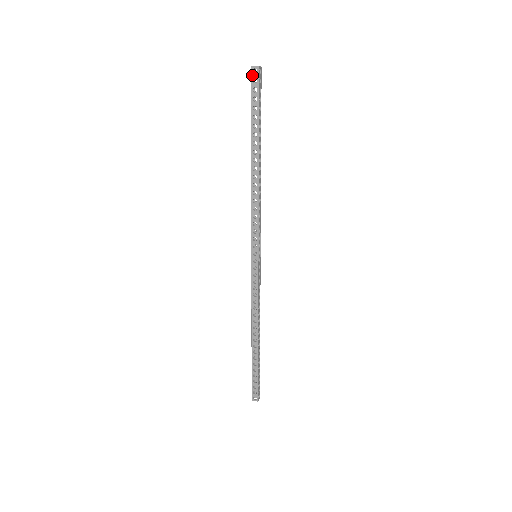
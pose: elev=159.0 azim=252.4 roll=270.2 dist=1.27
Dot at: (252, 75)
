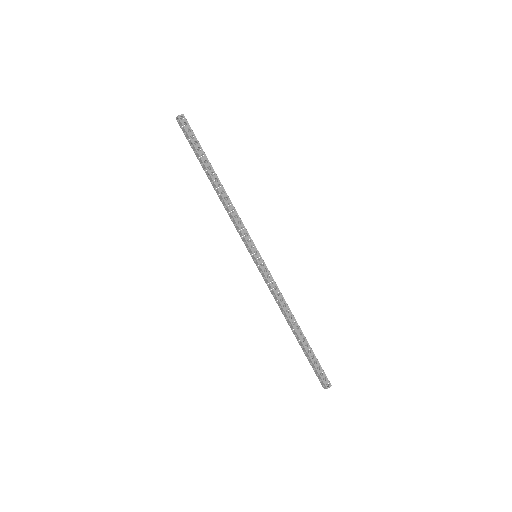
Dot at: (182, 121)
